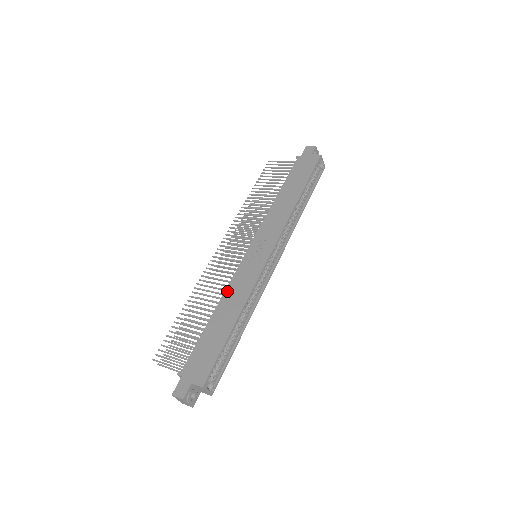
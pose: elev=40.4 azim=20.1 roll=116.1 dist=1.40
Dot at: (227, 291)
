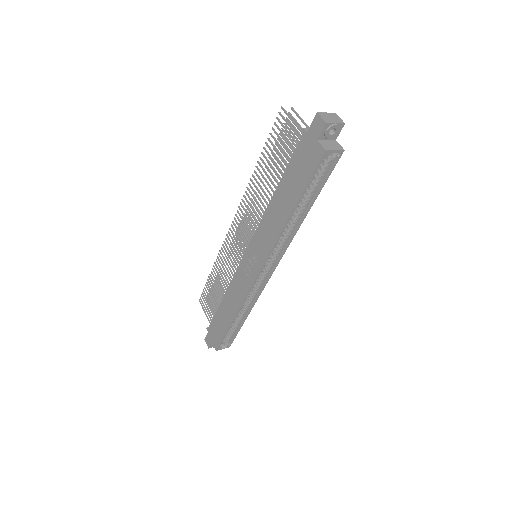
Dot at: (230, 286)
